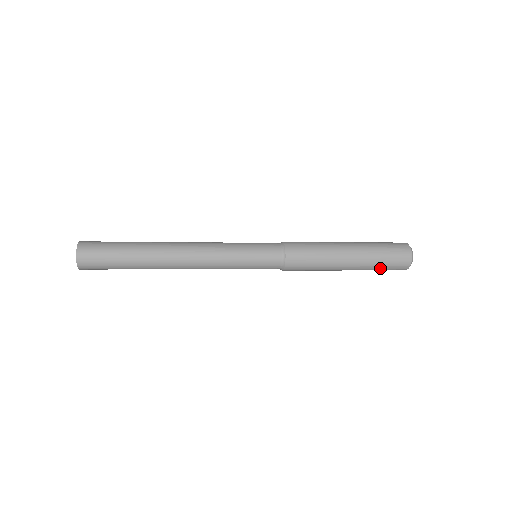
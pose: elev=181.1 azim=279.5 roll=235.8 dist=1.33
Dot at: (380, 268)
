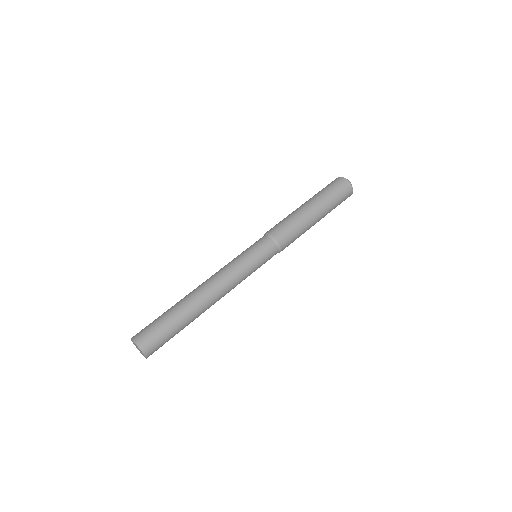
Dot at: occluded
